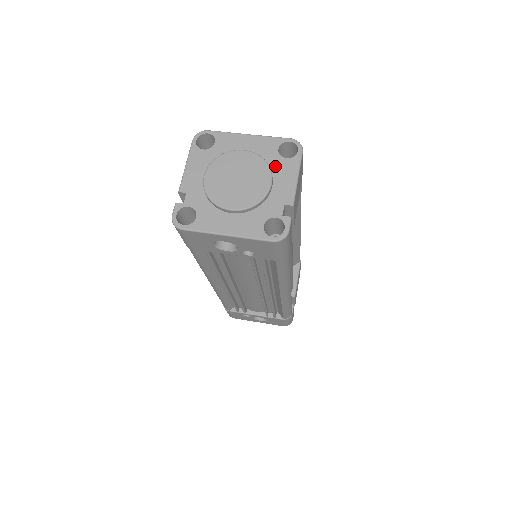
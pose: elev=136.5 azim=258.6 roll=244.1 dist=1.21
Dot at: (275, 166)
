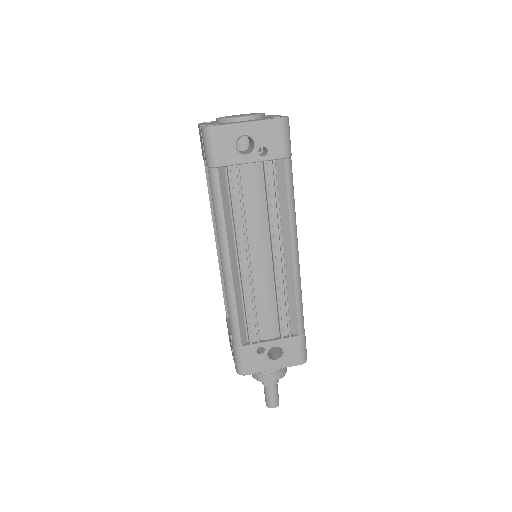
Dot at: occluded
